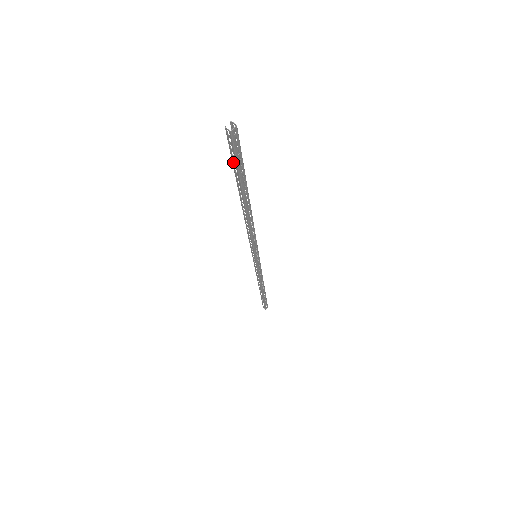
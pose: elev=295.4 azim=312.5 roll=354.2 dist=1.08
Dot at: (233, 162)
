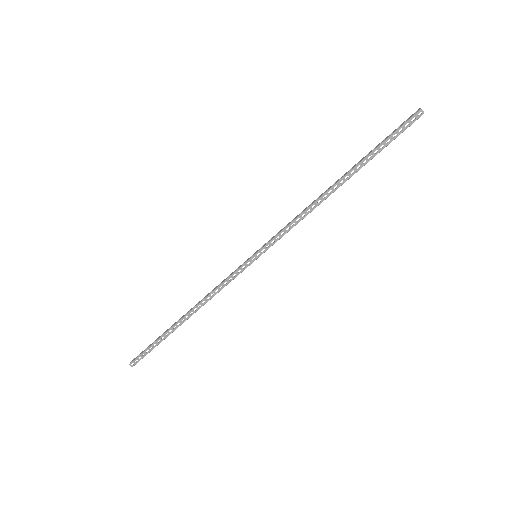
Dot at: (388, 136)
